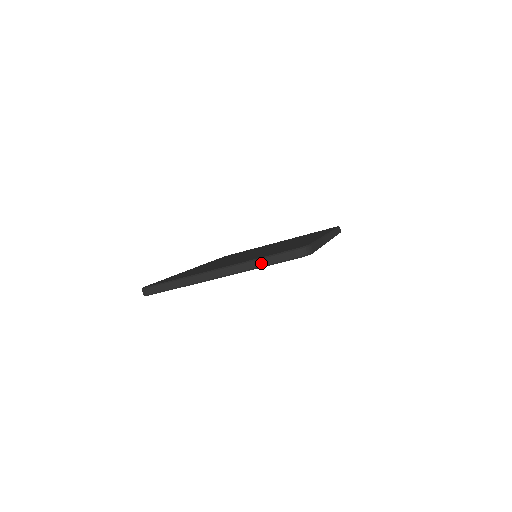
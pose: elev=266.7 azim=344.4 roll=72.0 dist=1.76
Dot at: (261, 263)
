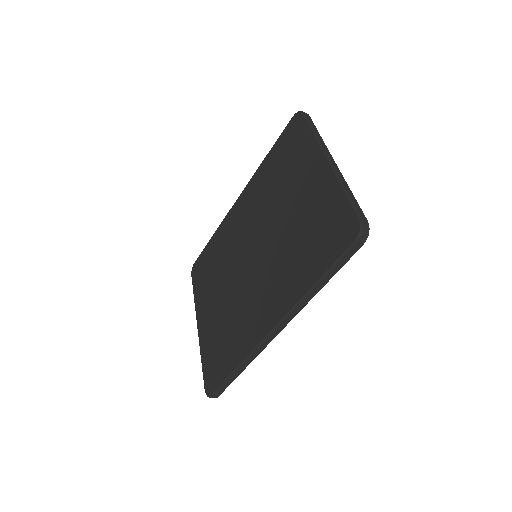
Dot at: occluded
